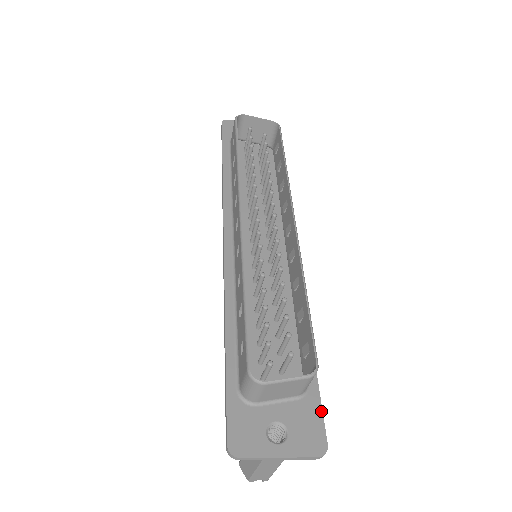
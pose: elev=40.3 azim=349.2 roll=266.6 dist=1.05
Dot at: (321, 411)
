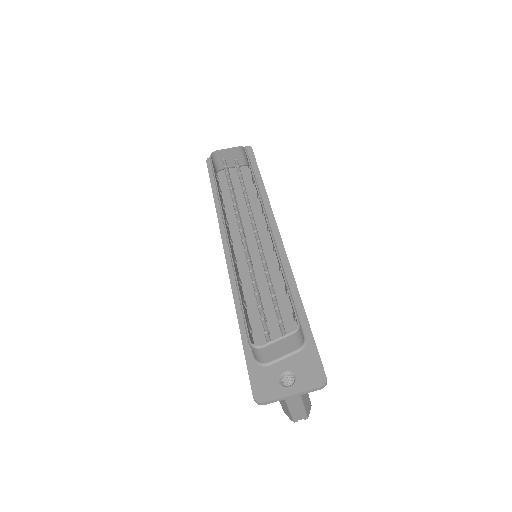
Dot at: (318, 355)
